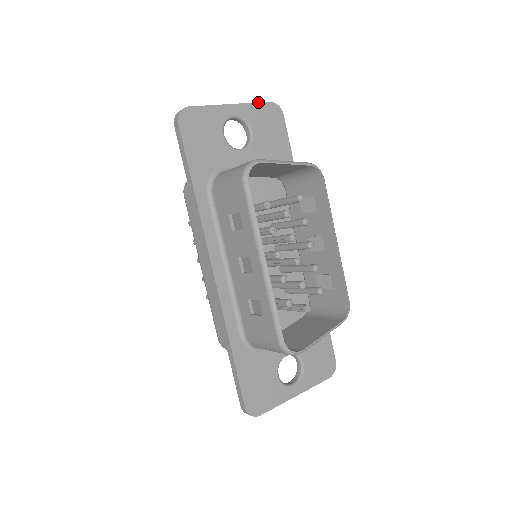
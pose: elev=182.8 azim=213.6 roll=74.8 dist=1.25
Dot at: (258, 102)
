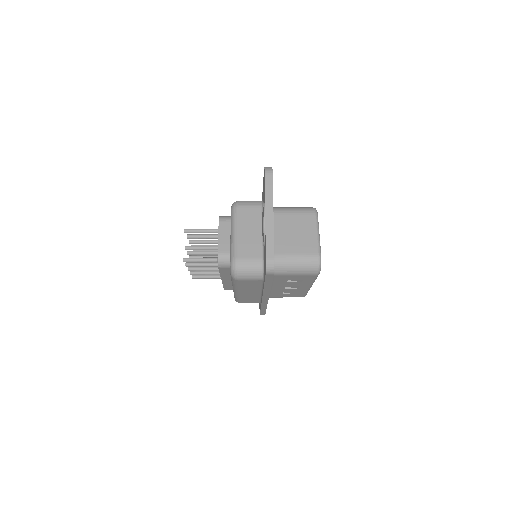
Dot at: occluded
